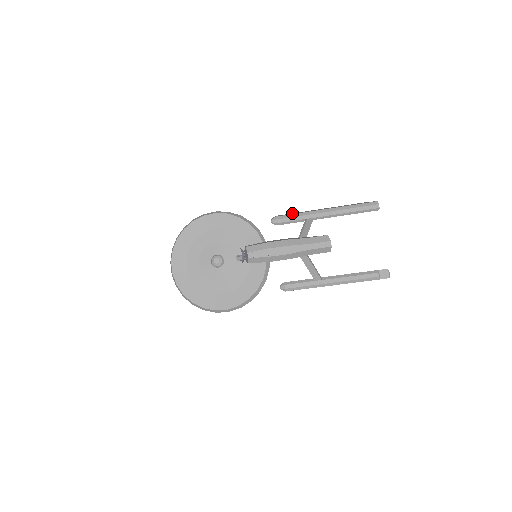
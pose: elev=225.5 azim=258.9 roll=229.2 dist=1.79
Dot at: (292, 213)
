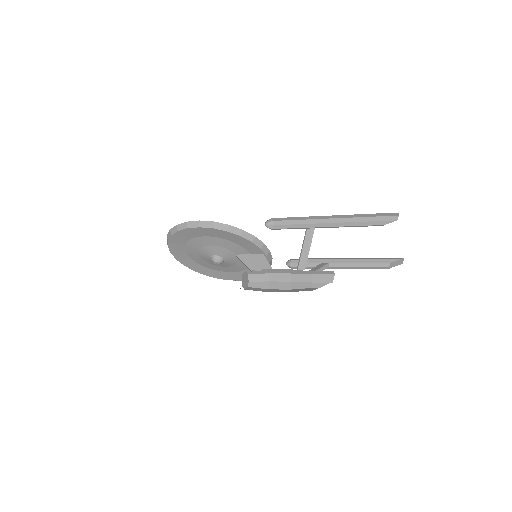
Dot at: occluded
